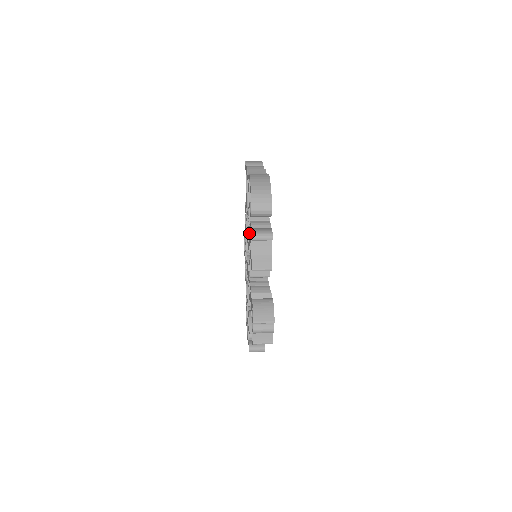
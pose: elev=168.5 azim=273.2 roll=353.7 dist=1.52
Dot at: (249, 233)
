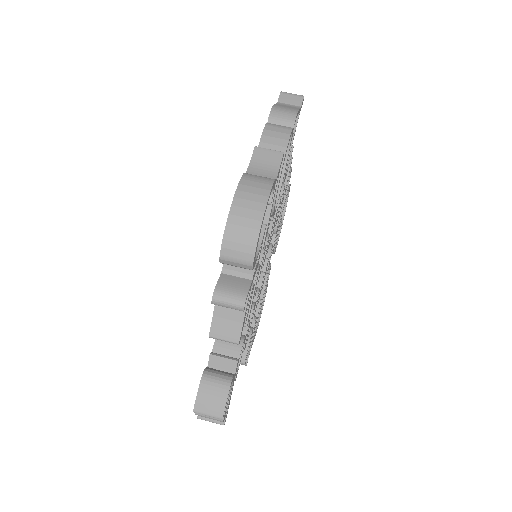
Dot at: occluded
